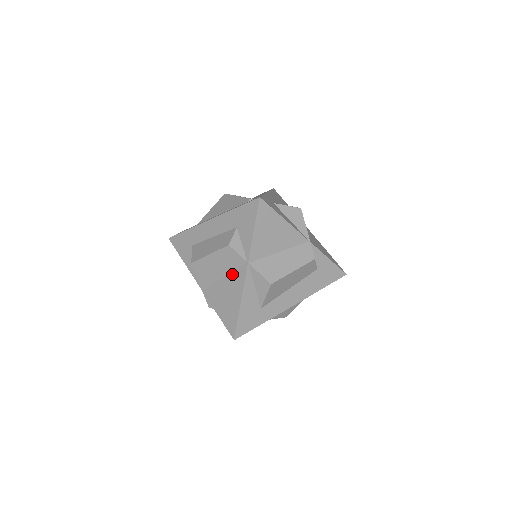
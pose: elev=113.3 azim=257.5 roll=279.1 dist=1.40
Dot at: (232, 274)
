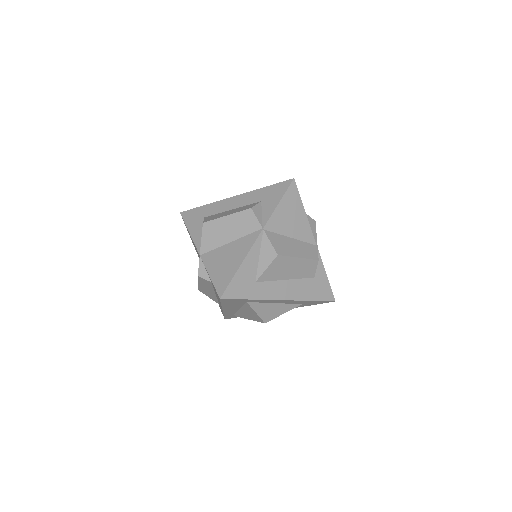
Dot at: (241, 239)
